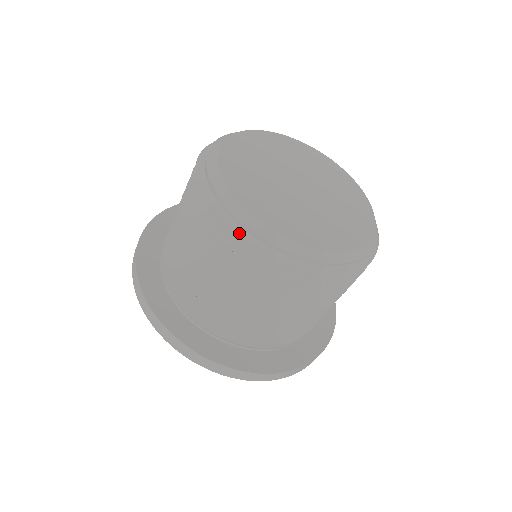
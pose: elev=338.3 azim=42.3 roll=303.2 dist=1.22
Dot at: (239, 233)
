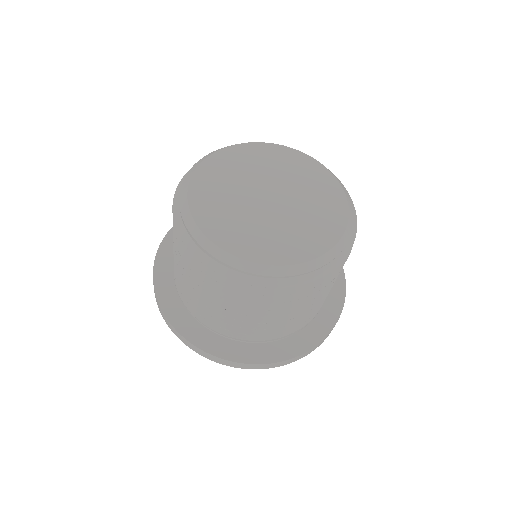
Dot at: (201, 257)
